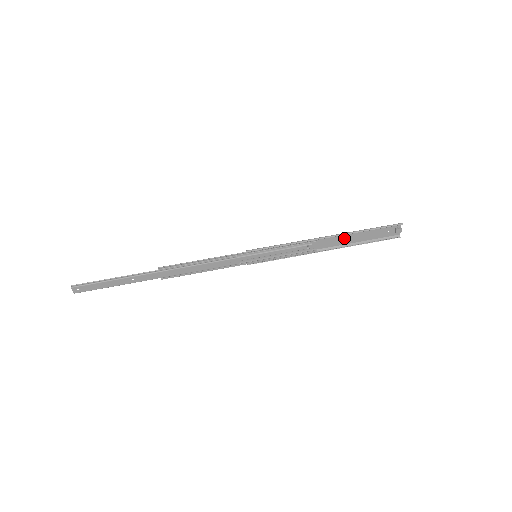
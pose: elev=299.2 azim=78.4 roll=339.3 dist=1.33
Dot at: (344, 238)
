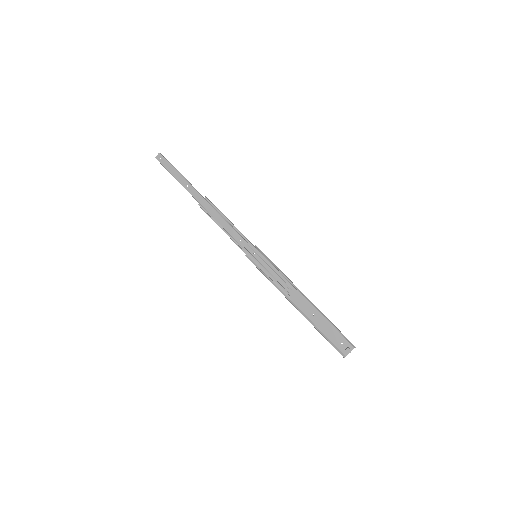
Dot at: (312, 312)
